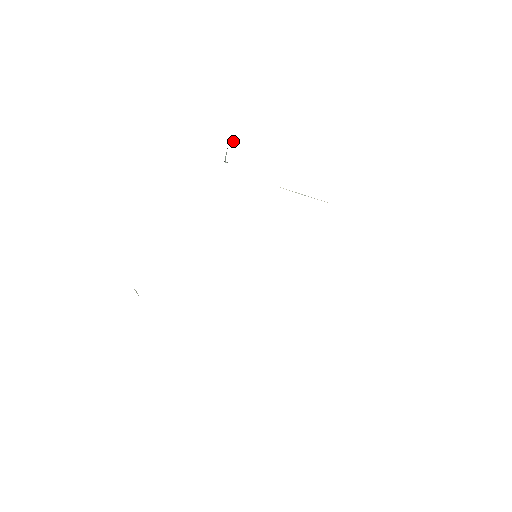
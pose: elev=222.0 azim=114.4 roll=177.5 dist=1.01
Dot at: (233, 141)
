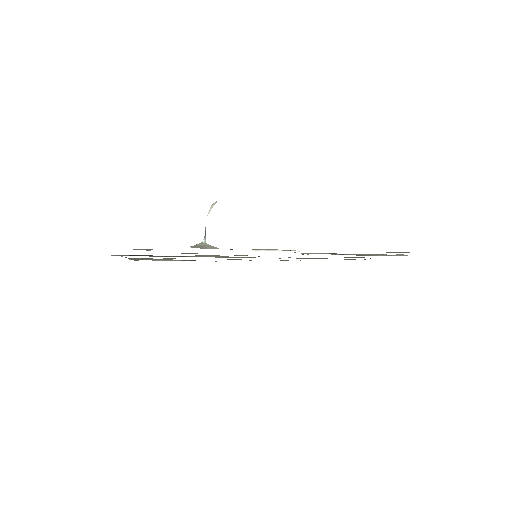
Dot at: (211, 207)
